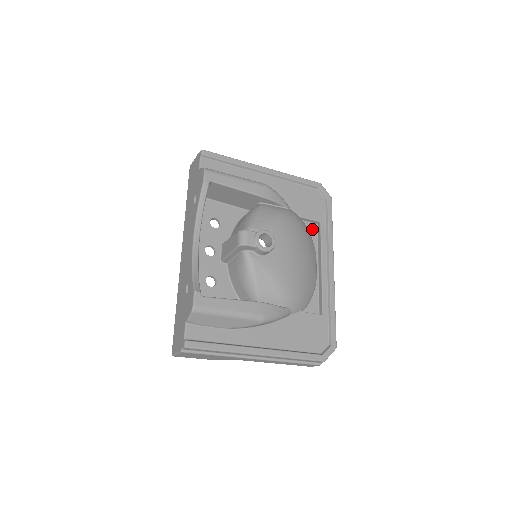
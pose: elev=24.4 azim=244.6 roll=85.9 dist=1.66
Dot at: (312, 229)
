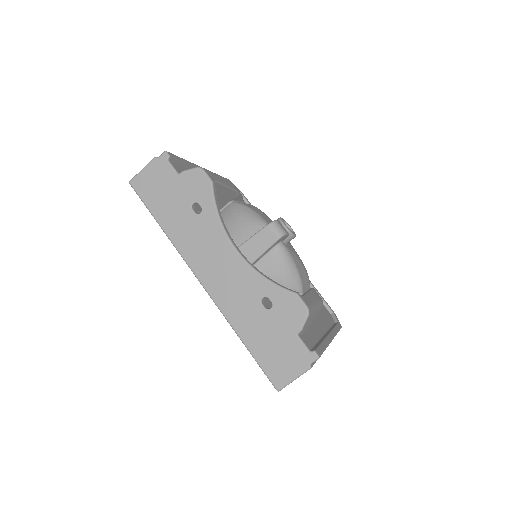
Dot at: occluded
